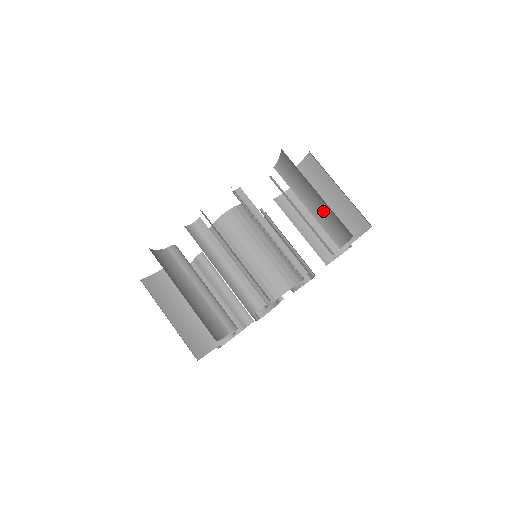
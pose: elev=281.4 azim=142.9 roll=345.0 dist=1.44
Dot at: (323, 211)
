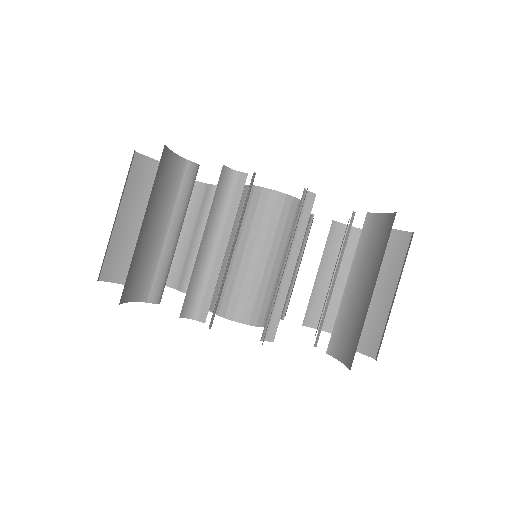
Dot at: occluded
